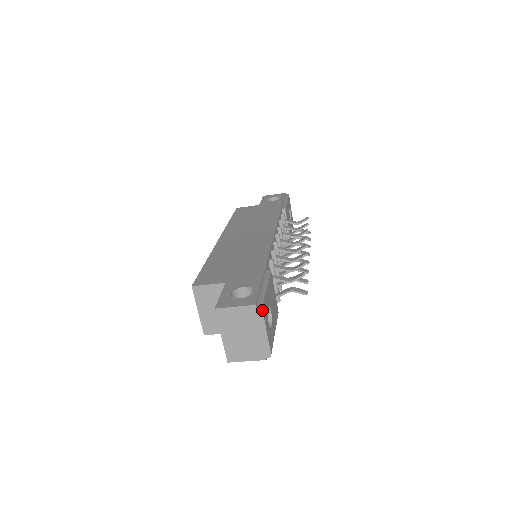
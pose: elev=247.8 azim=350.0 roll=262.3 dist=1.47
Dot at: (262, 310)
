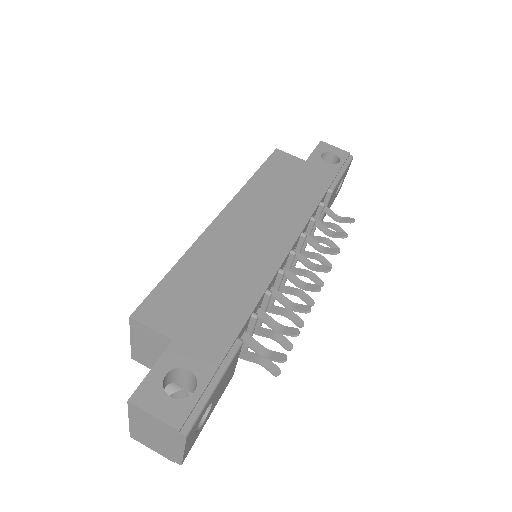
Dot at: (186, 438)
